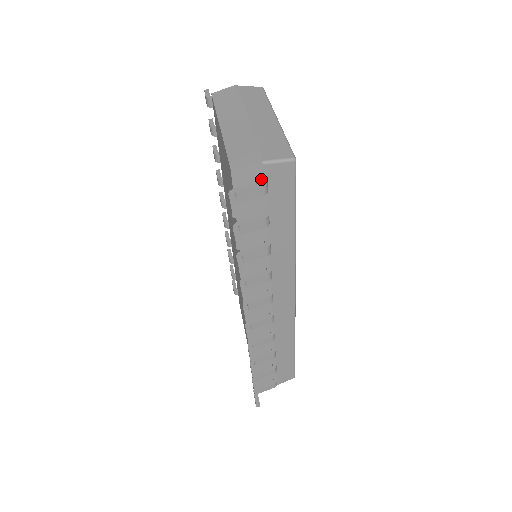
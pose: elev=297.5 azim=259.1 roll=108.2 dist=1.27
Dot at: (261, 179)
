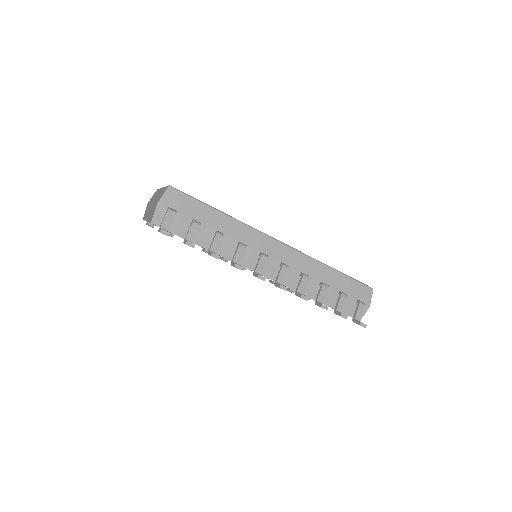
Dot at: (167, 210)
